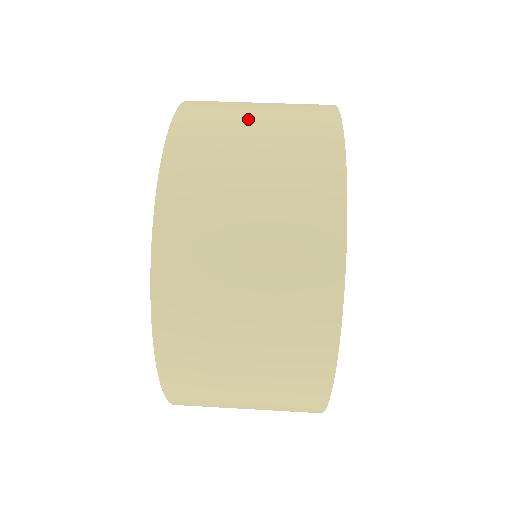
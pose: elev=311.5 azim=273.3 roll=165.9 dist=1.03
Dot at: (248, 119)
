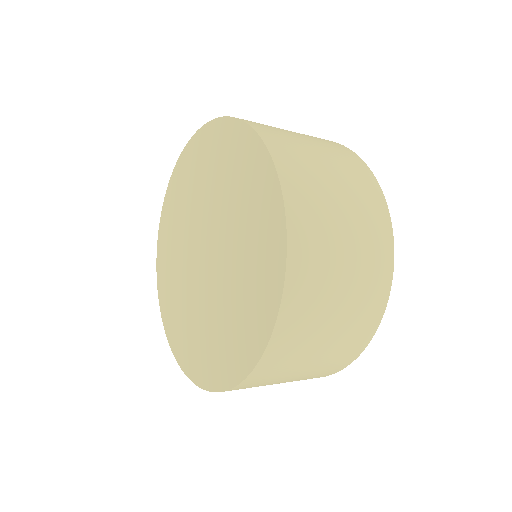
Dot at: (312, 150)
